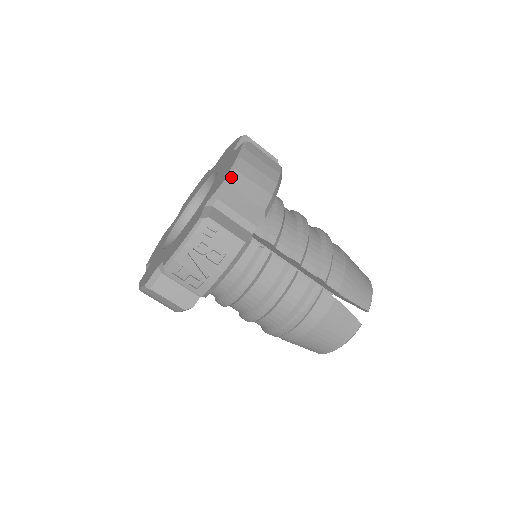
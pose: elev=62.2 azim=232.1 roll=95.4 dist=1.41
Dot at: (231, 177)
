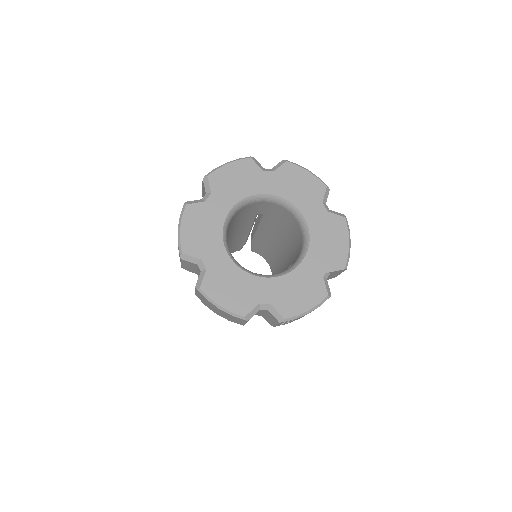
Dot at: occluded
